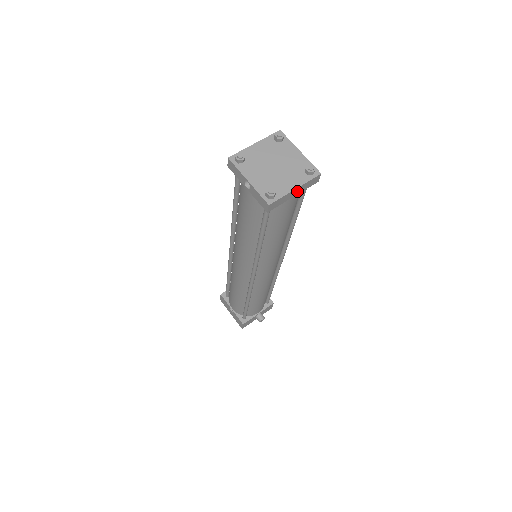
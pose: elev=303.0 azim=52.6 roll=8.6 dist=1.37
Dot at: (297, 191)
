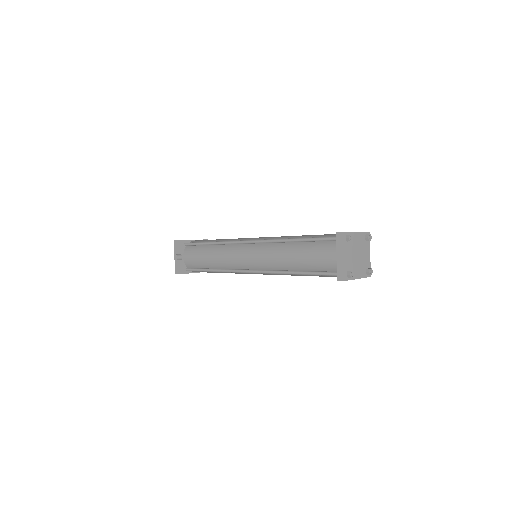
Dot at: occluded
